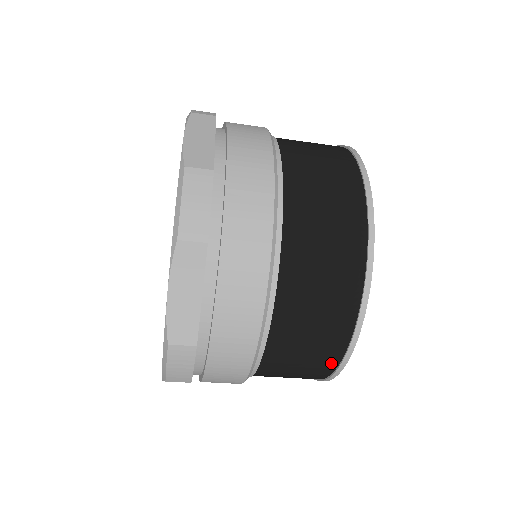
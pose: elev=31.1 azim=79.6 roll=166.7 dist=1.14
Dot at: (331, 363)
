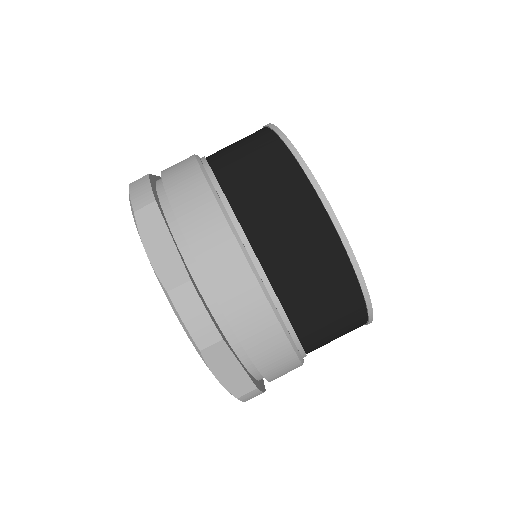
Dot at: (333, 246)
